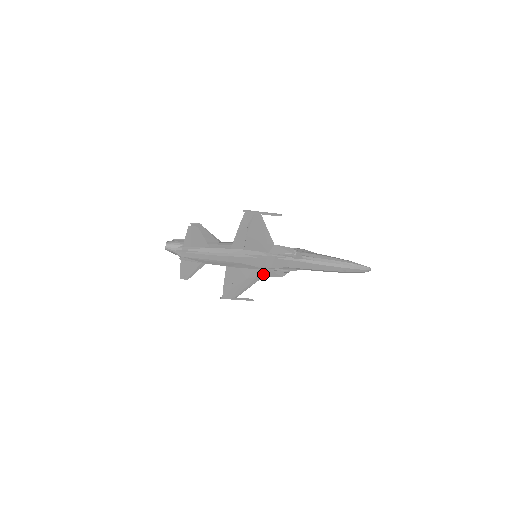
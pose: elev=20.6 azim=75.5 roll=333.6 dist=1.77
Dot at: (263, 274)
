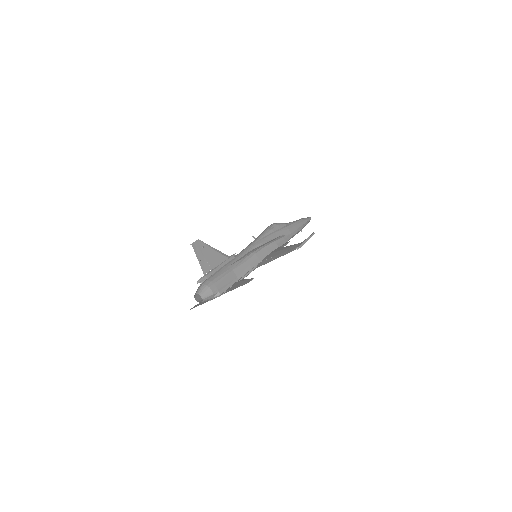
Dot at: occluded
